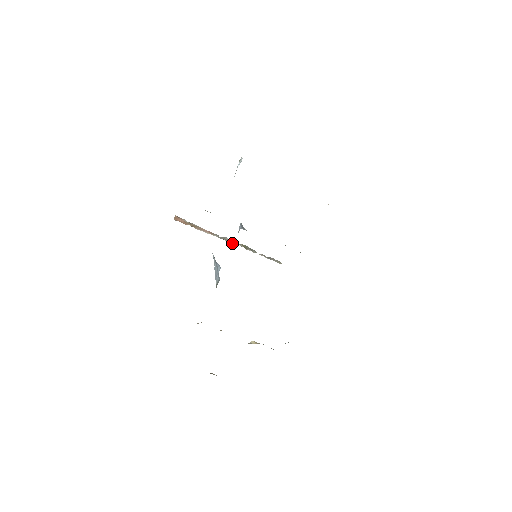
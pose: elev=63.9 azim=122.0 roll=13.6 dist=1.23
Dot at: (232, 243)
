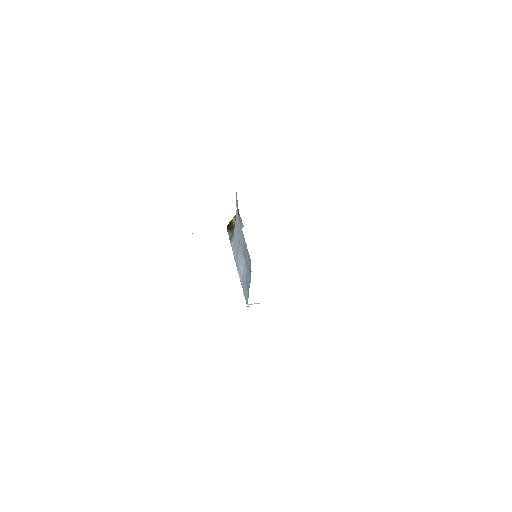
Dot at: occluded
